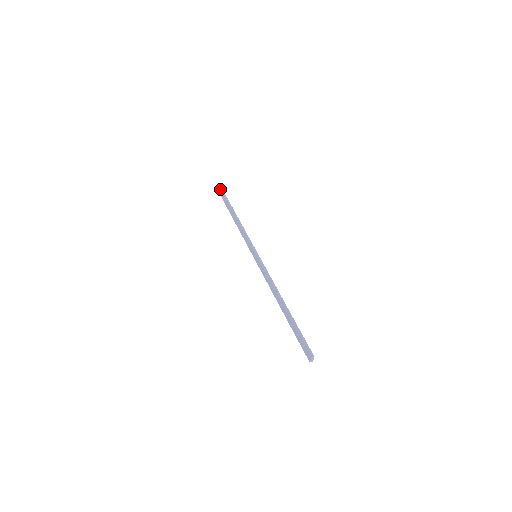
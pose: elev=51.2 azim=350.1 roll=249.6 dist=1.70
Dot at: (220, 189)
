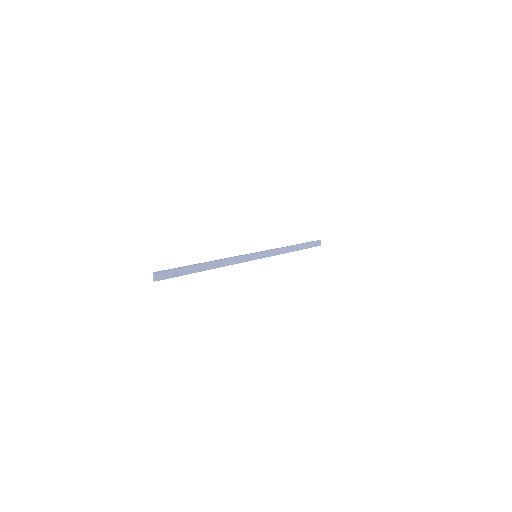
Dot at: (315, 241)
